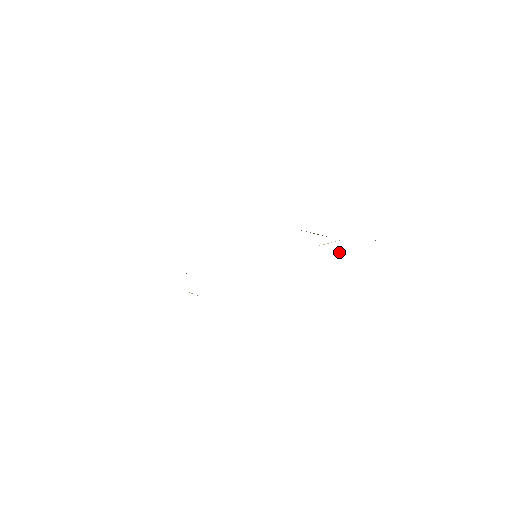
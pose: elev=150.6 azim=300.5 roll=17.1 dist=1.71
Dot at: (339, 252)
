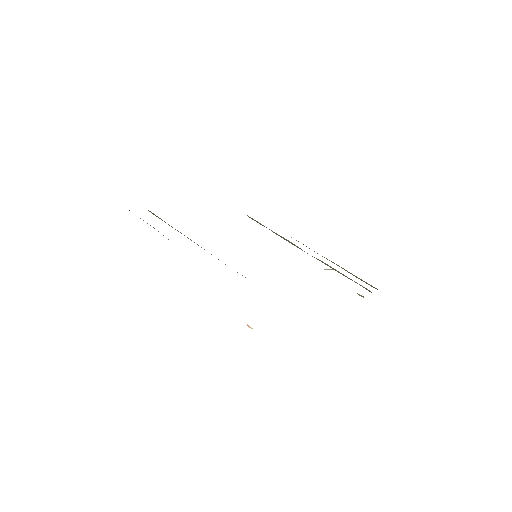
Dot at: (361, 296)
